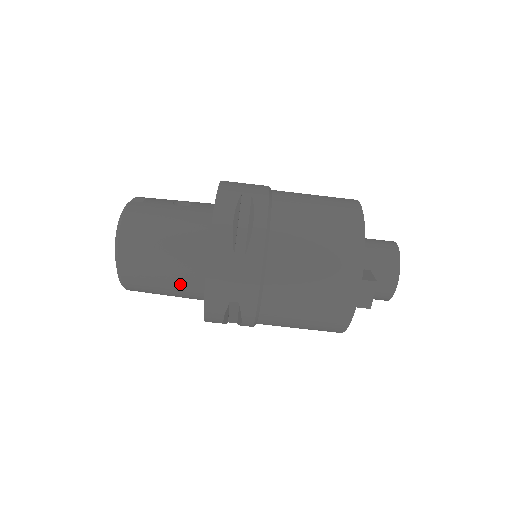
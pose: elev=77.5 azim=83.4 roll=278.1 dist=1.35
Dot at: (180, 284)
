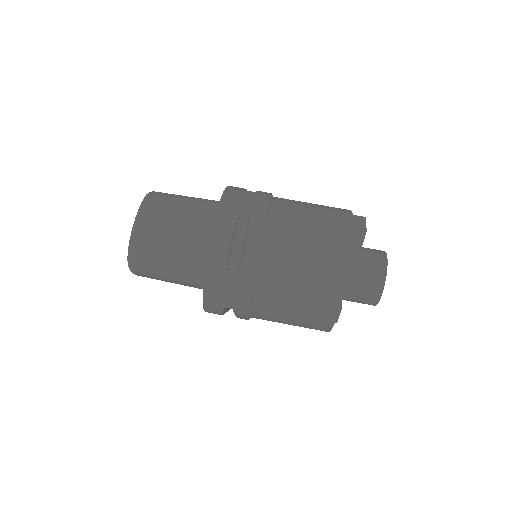
Dot at: (191, 226)
